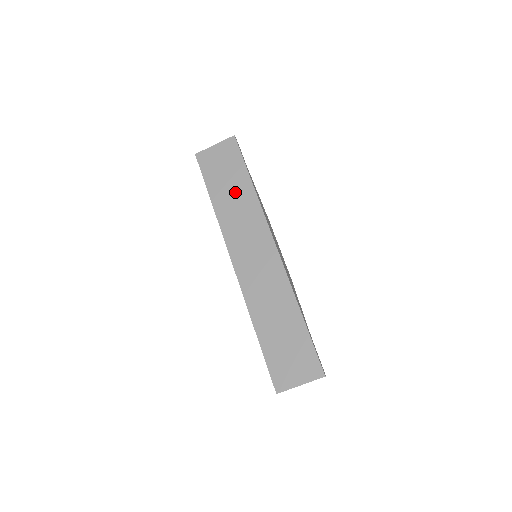
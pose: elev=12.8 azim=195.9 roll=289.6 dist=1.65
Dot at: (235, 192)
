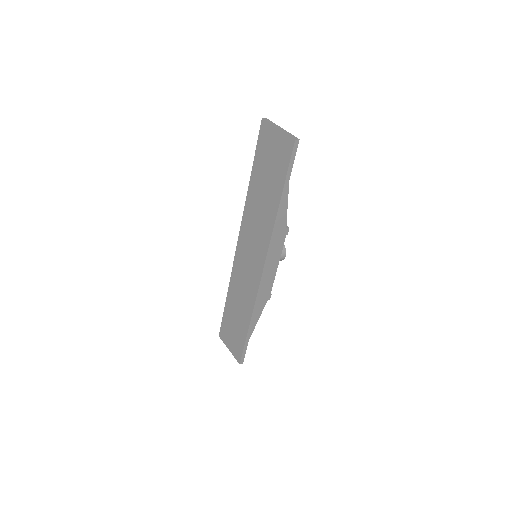
Dot at: (265, 196)
